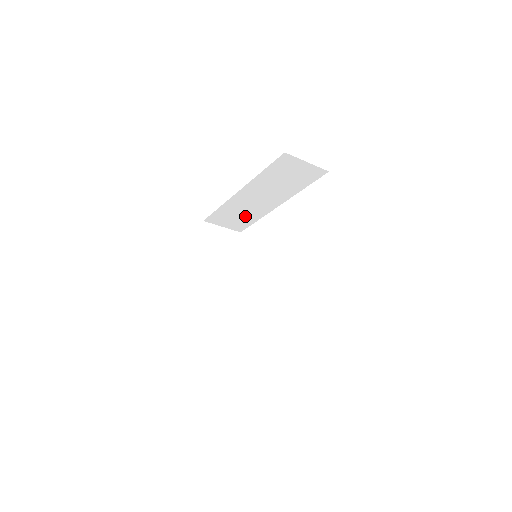
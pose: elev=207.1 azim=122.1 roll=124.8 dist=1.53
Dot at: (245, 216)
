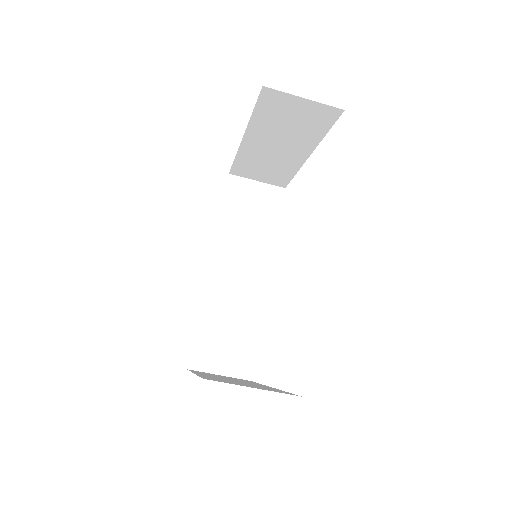
Dot at: (239, 326)
